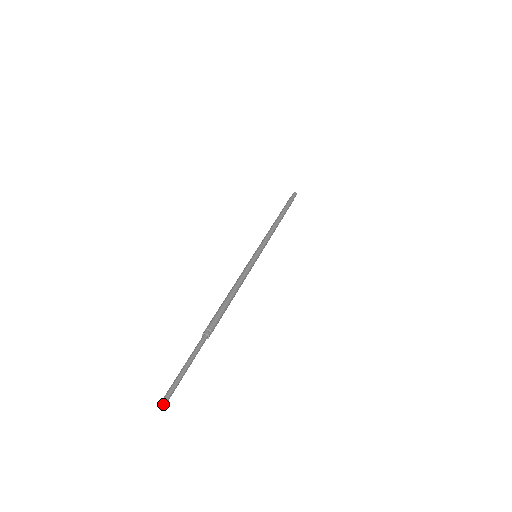
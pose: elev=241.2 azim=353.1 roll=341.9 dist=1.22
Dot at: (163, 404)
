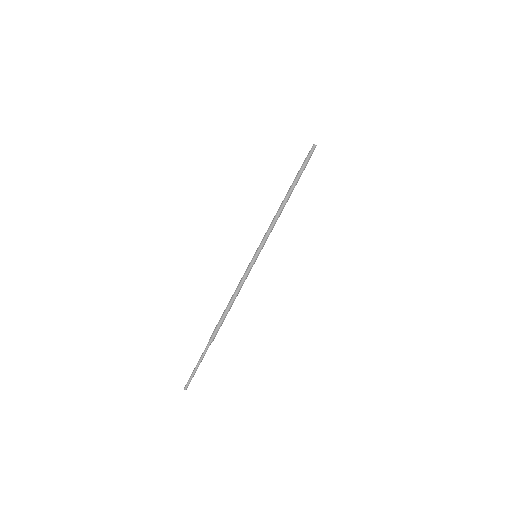
Dot at: (185, 388)
